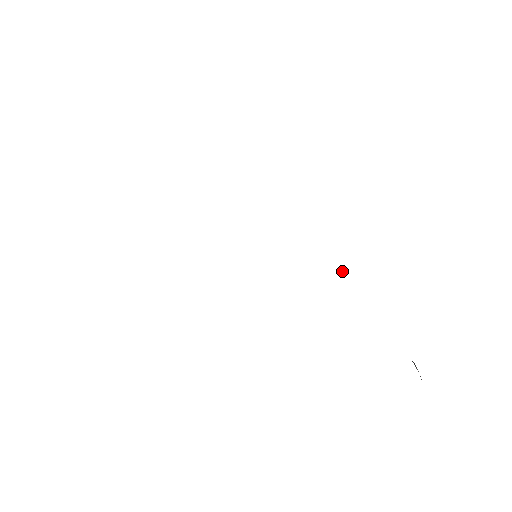
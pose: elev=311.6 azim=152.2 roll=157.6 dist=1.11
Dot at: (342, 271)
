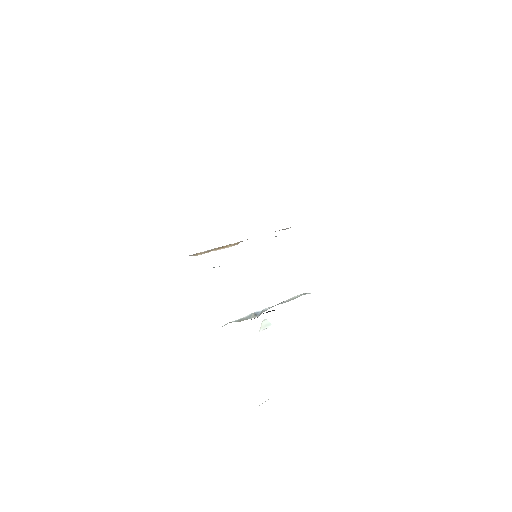
Dot at: occluded
